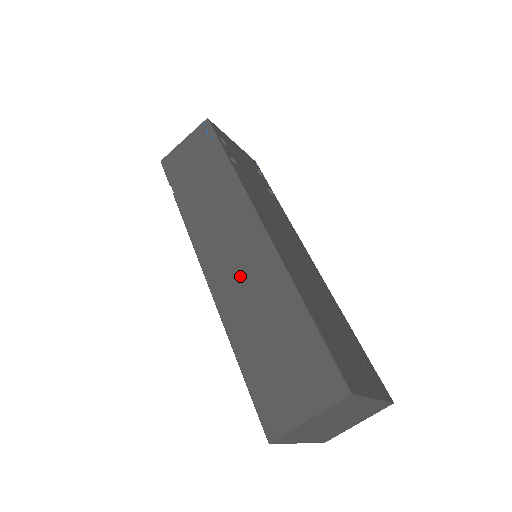
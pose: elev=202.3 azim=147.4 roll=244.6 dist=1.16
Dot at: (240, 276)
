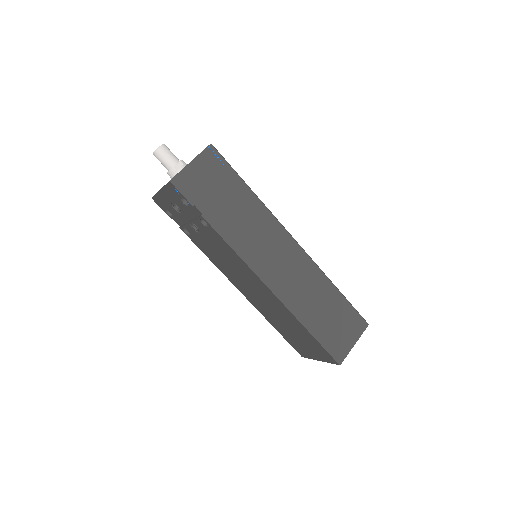
Dot at: (292, 277)
